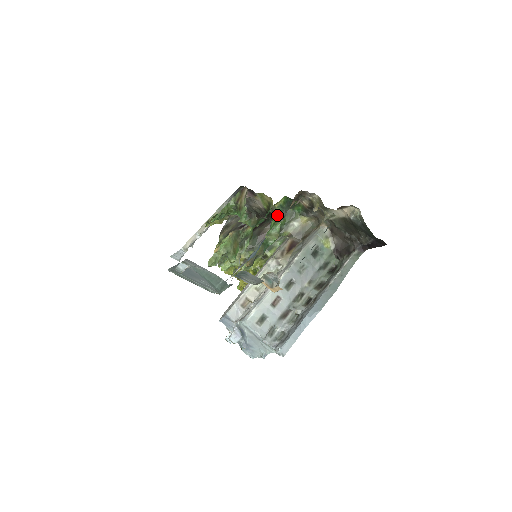
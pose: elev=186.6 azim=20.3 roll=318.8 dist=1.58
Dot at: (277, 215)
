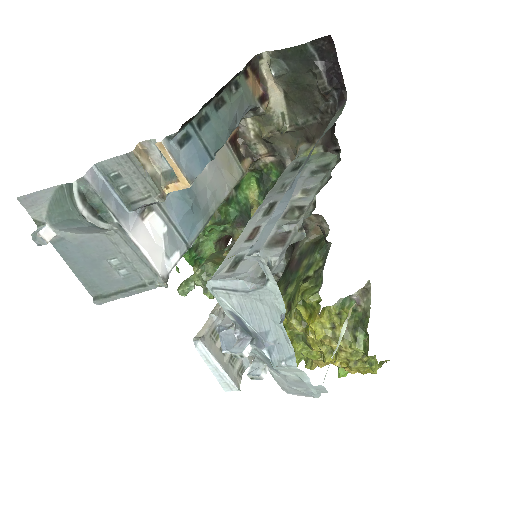
Dot at: occluded
